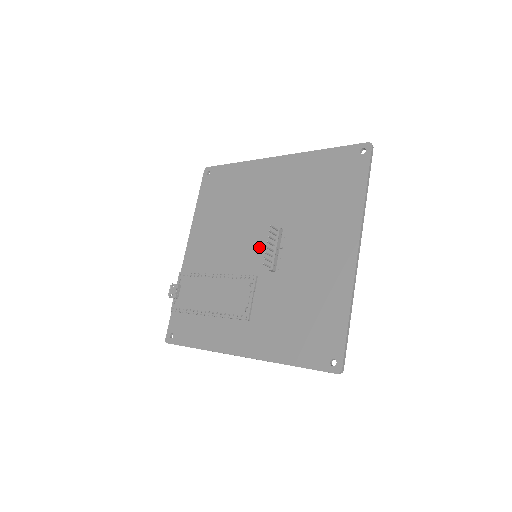
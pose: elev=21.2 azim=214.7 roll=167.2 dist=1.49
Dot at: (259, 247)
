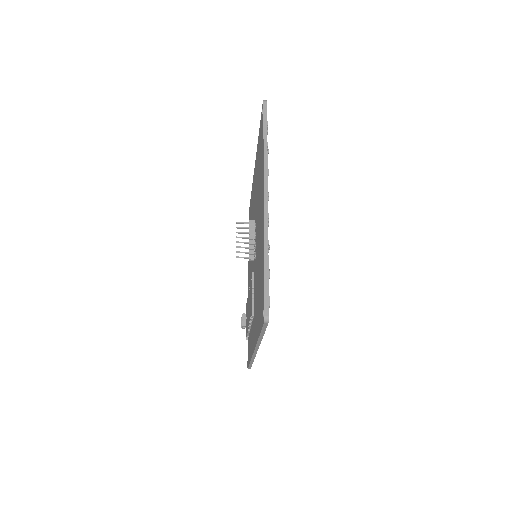
Dot at: occluded
